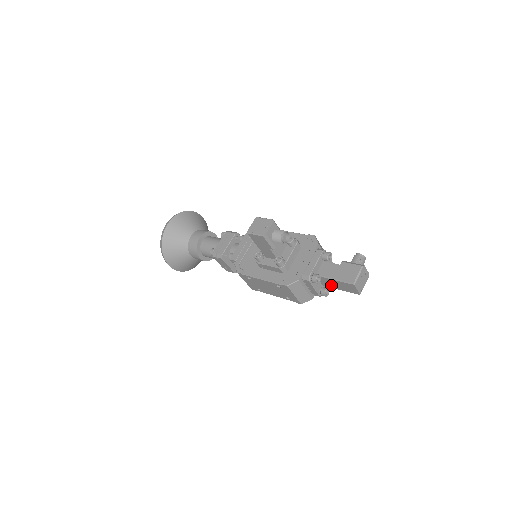
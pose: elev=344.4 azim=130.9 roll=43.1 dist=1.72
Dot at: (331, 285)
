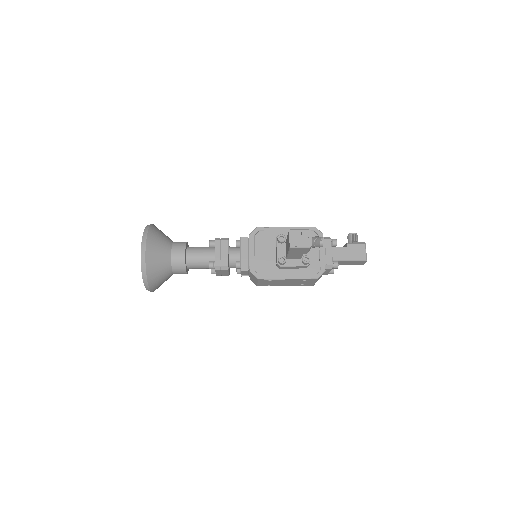
Dot at: (339, 264)
